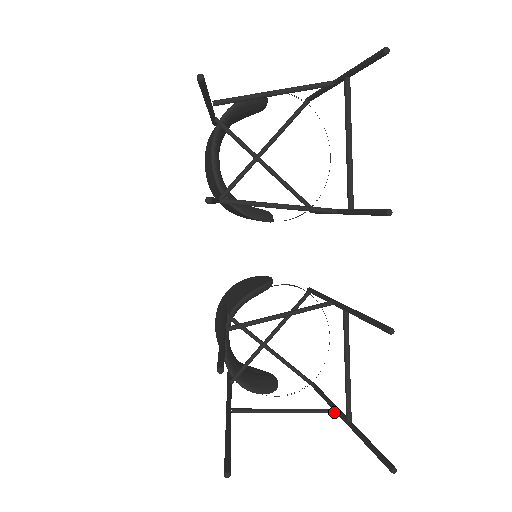
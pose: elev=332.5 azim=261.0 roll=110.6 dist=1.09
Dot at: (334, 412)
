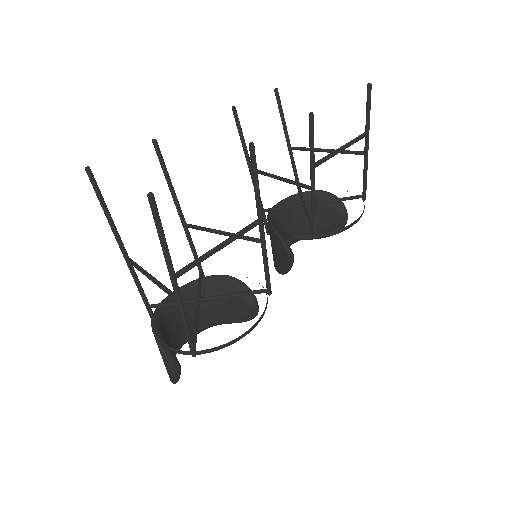
Dot at: (176, 297)
